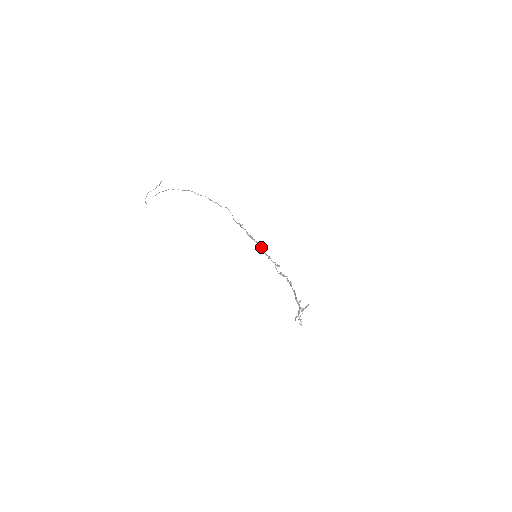
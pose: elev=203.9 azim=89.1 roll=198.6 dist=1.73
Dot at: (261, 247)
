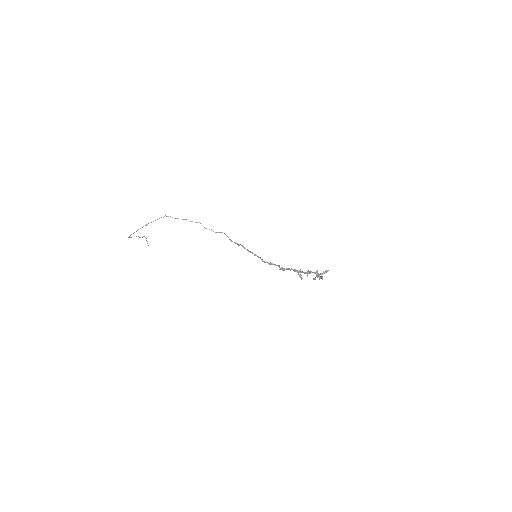
Dot at: (261, 259)
